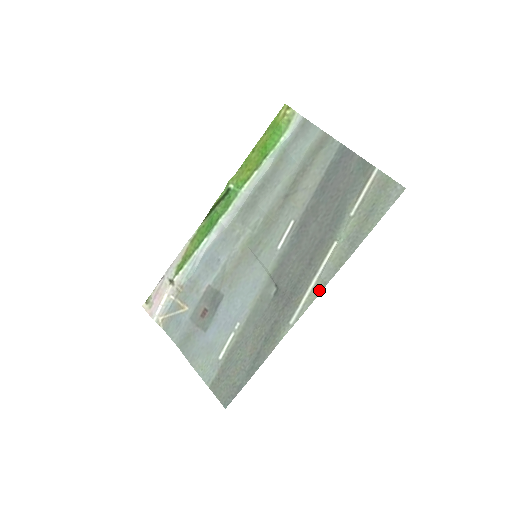
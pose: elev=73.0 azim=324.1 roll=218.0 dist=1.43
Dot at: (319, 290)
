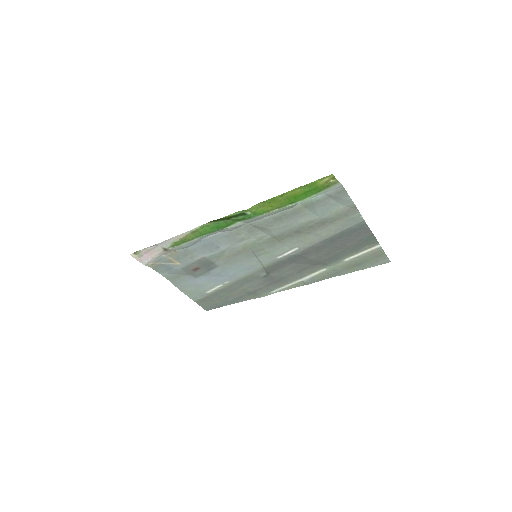
Dot at: (300, 285)
